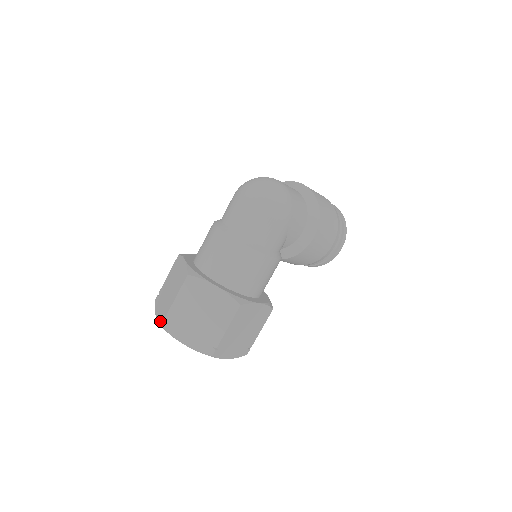
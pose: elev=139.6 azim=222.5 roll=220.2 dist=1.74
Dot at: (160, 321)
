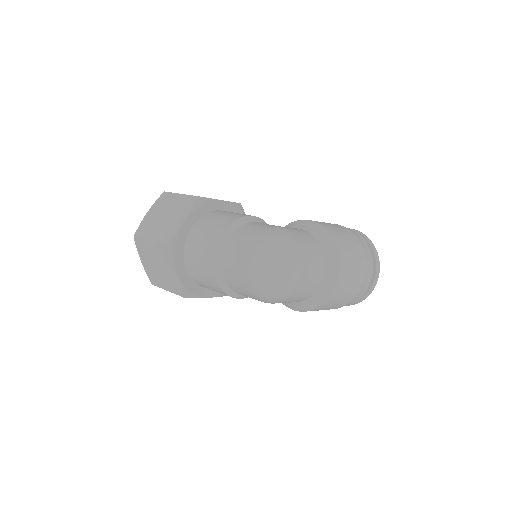
Dot at: (138, 231)
